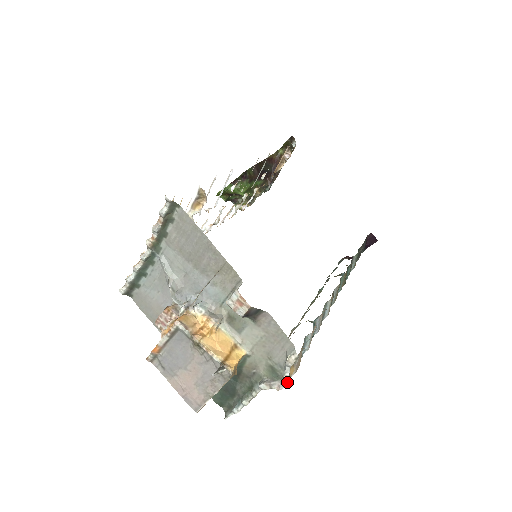
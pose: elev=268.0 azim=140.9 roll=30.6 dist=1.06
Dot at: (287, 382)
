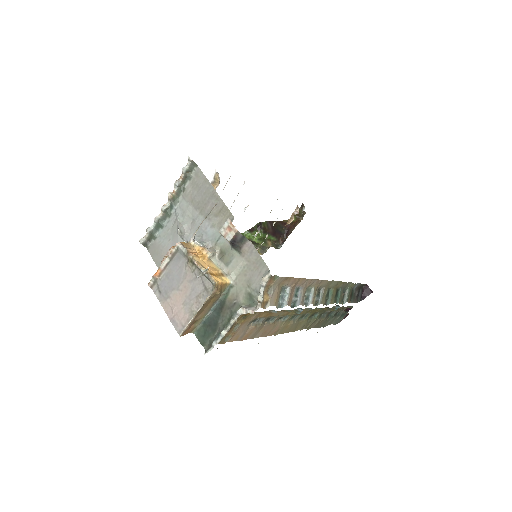
Dot at: (260, 303)
